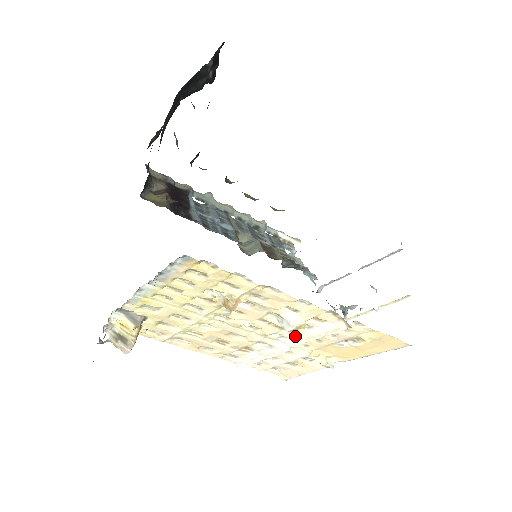
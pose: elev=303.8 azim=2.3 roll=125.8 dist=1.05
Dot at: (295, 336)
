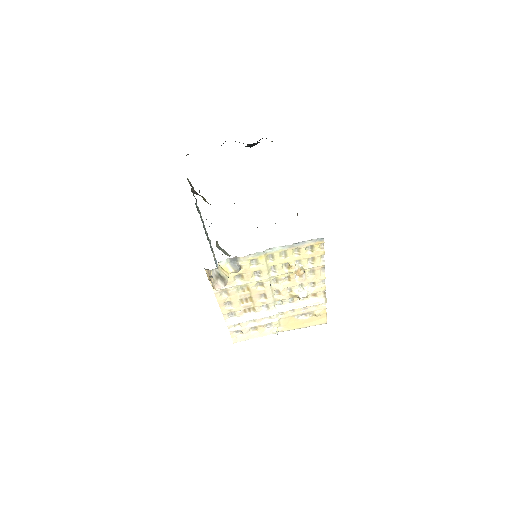
Dot at: (289, 305)
